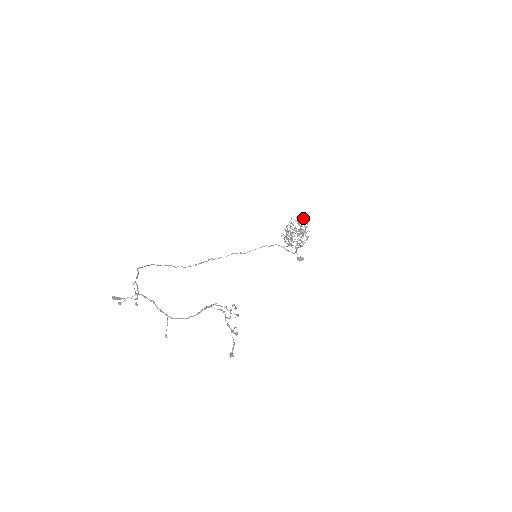
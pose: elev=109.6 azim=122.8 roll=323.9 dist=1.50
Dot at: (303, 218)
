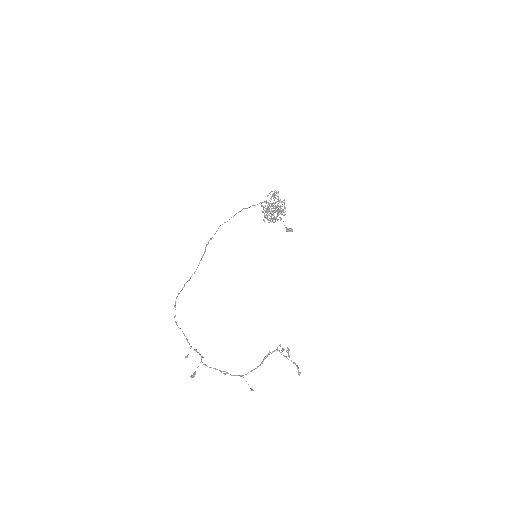
Dot at: (273, 194)
